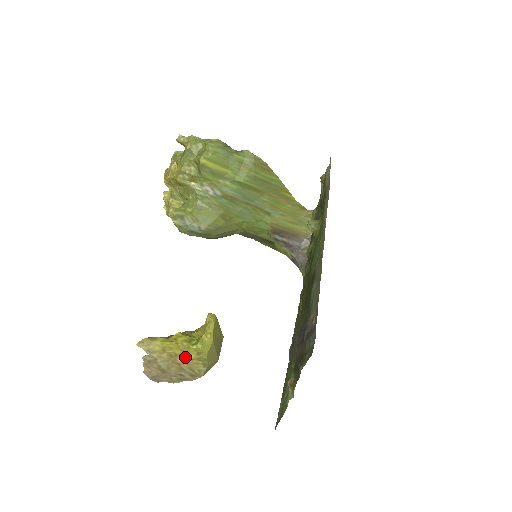
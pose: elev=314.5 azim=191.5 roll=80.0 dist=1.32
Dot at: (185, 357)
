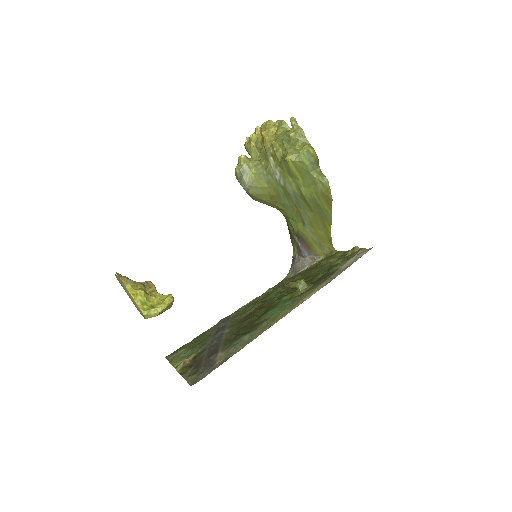
Dot at: (136, 304)
